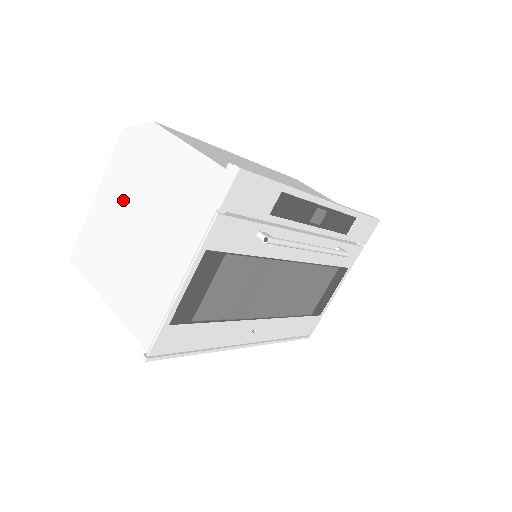
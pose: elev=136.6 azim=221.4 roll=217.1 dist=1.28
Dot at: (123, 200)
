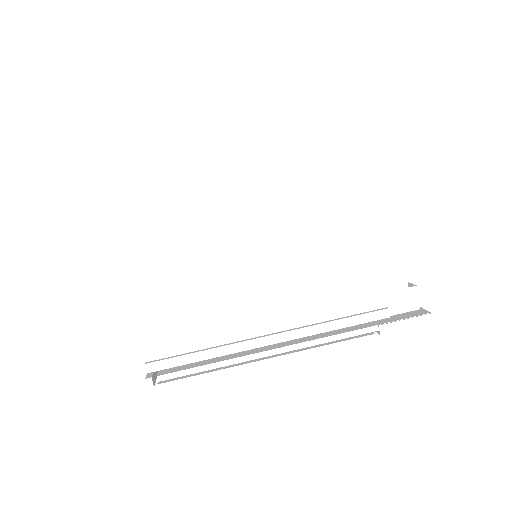
Dot at: (257, 151)
